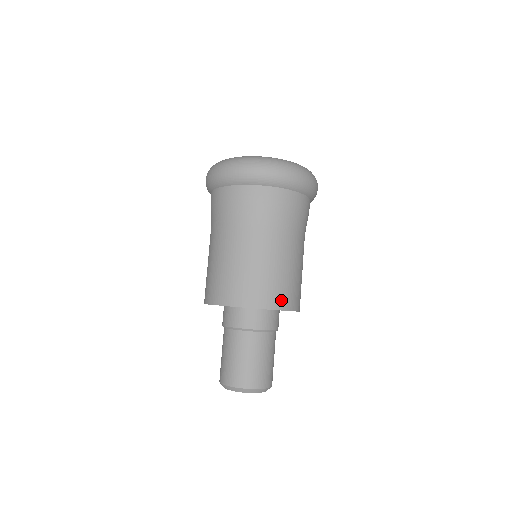
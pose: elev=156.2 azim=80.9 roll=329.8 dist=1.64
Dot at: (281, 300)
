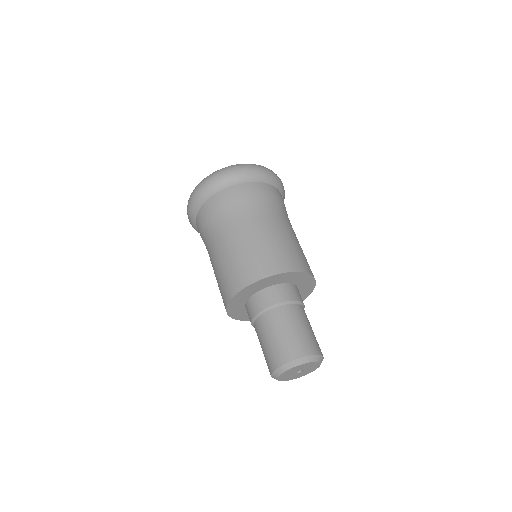
Dot at: occluded
